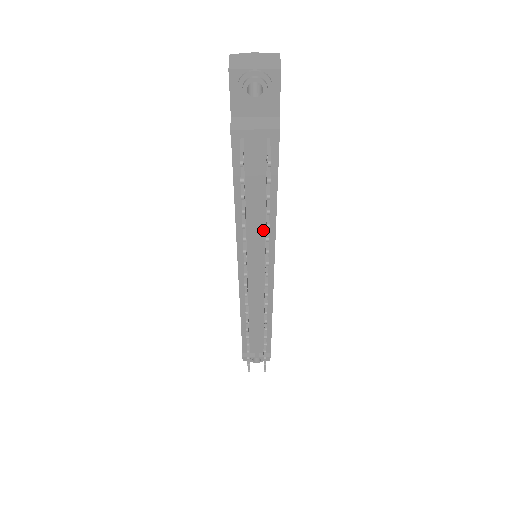
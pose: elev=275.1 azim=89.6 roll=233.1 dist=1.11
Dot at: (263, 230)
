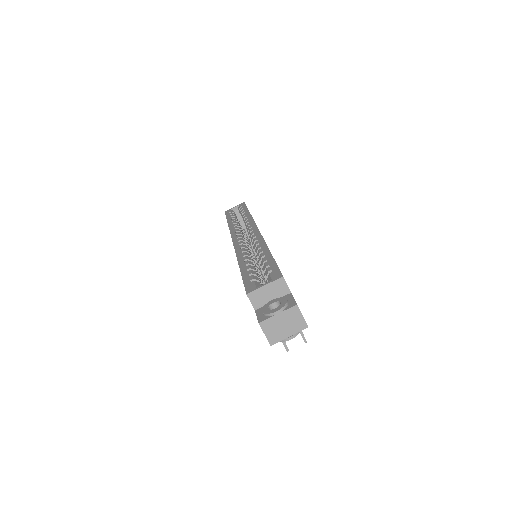
Dot at: occluded
